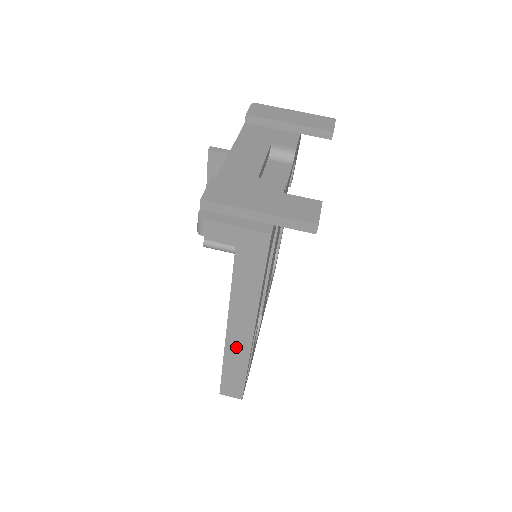
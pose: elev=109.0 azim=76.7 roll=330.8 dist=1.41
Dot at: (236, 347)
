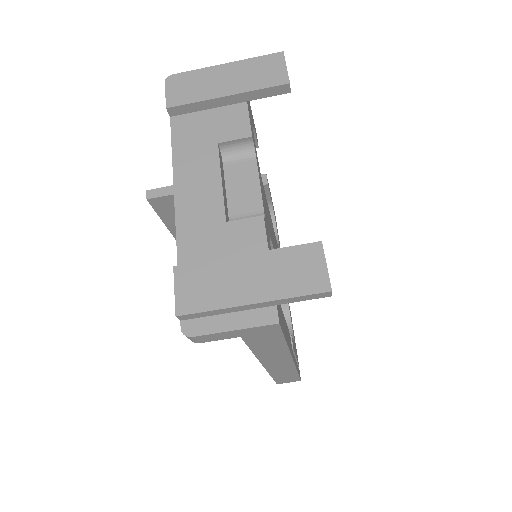
Dot at: (279, 369)
